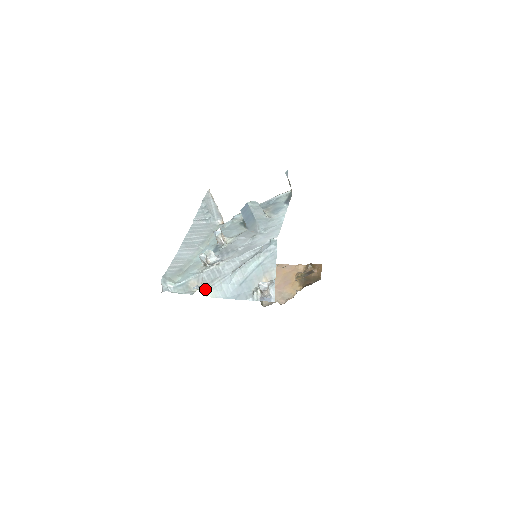
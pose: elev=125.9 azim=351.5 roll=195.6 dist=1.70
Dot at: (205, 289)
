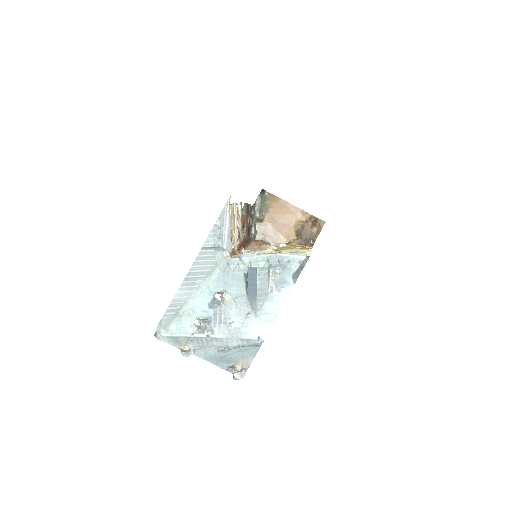
Dot at: (191, 354)
